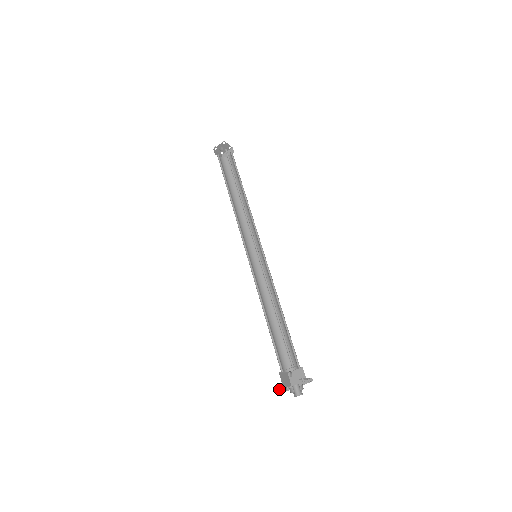
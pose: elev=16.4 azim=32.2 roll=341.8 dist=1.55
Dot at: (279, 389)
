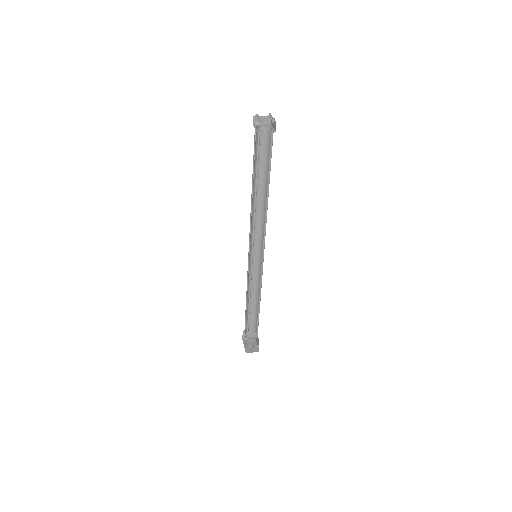
Dot at: occluded
